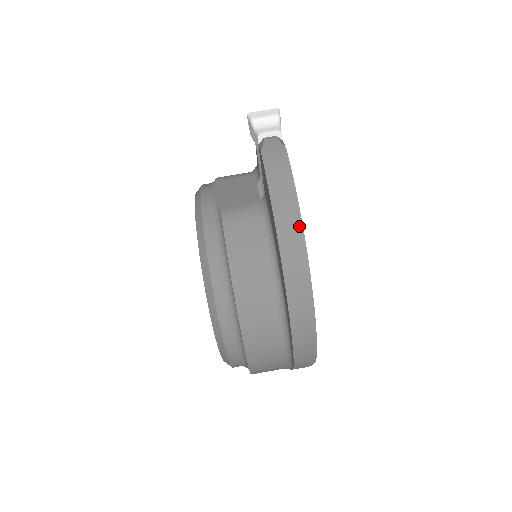
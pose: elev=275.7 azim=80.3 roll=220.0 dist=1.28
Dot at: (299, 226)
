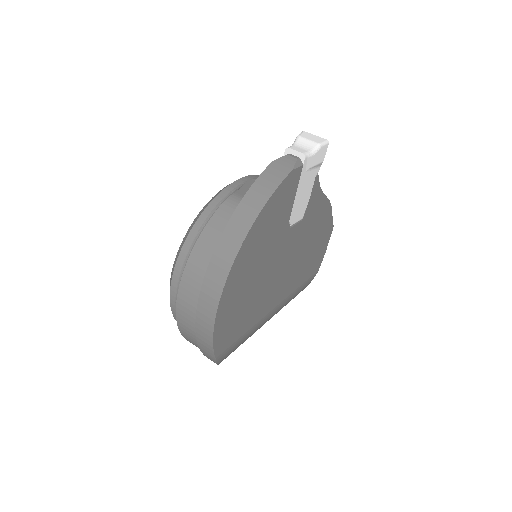
Dot at: (245, 231)
